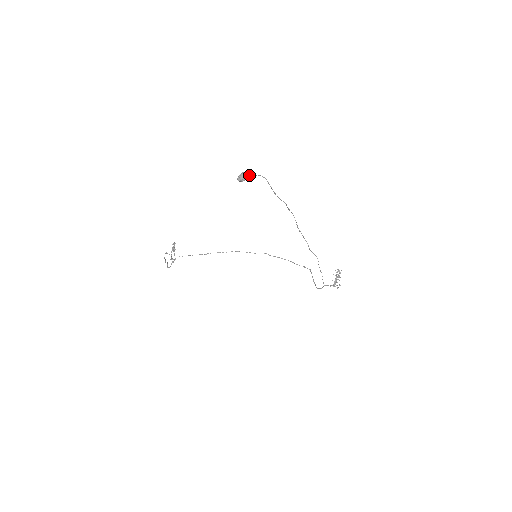
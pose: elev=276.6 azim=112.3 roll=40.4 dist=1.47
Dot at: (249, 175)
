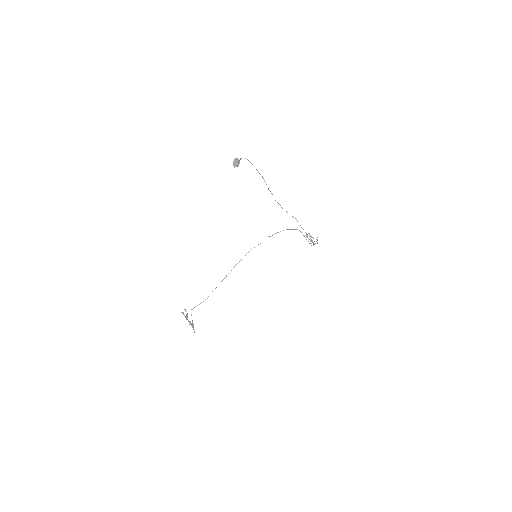
Dot at: (239, 160)
